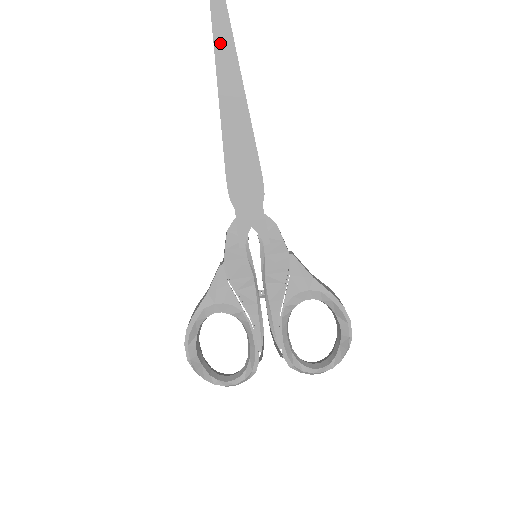
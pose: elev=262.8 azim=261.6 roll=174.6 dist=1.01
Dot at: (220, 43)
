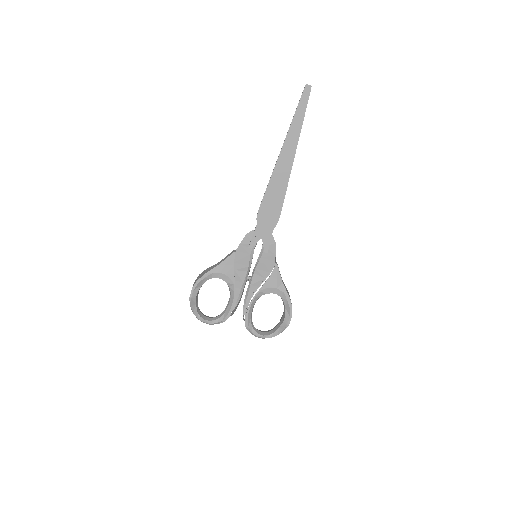
Dot at: (292, 132)
